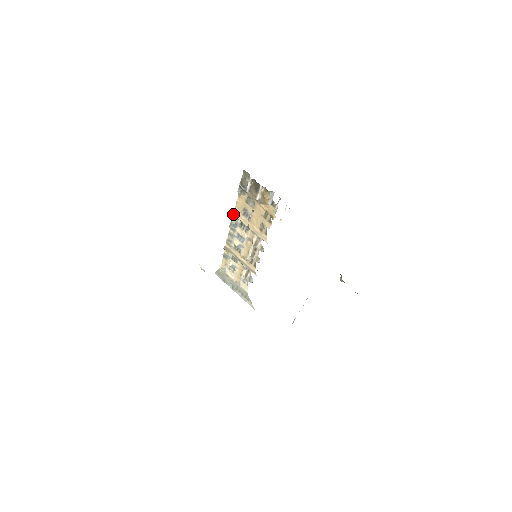
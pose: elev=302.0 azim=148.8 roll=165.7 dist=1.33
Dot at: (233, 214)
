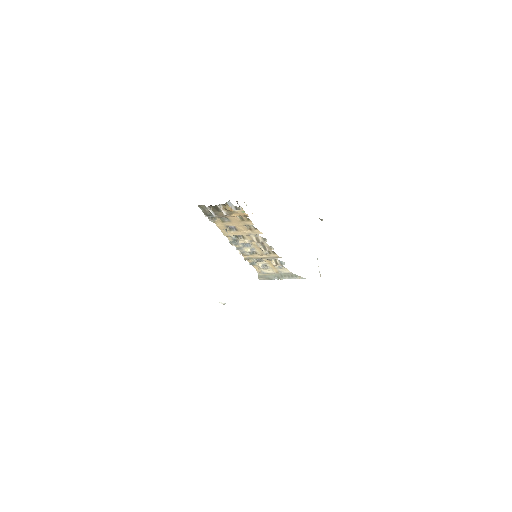
Dot at: occluded
